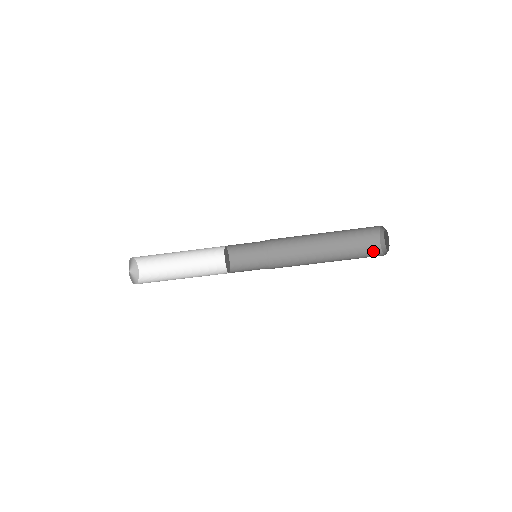
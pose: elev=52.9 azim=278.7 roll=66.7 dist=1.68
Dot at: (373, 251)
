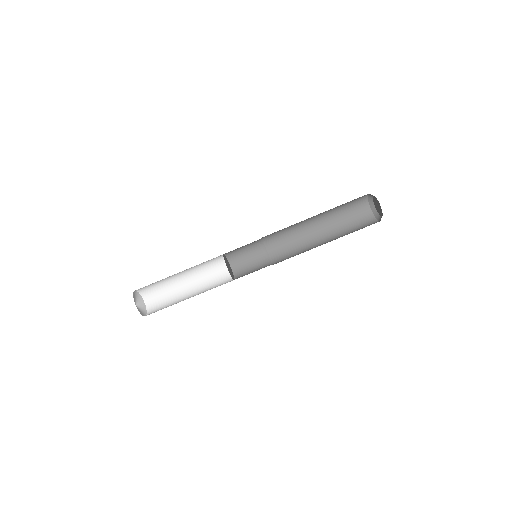
Dot at: (371, 224)
